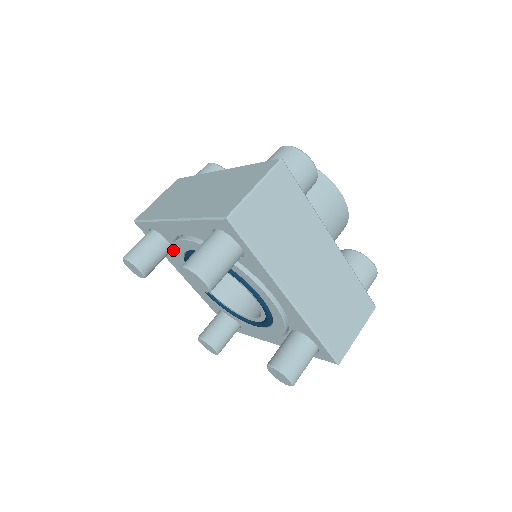
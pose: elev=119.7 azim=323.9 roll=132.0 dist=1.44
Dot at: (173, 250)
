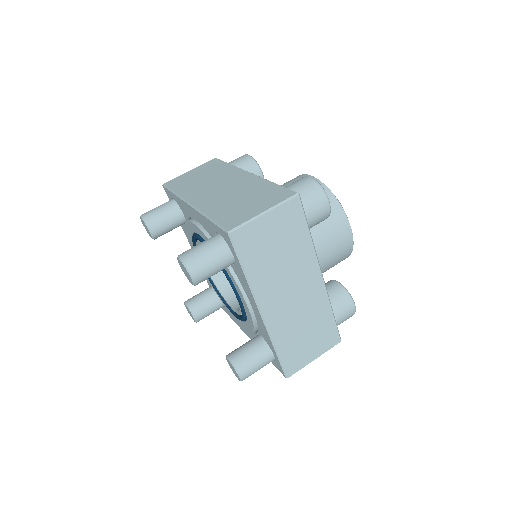
Dot at: (186, 225)
